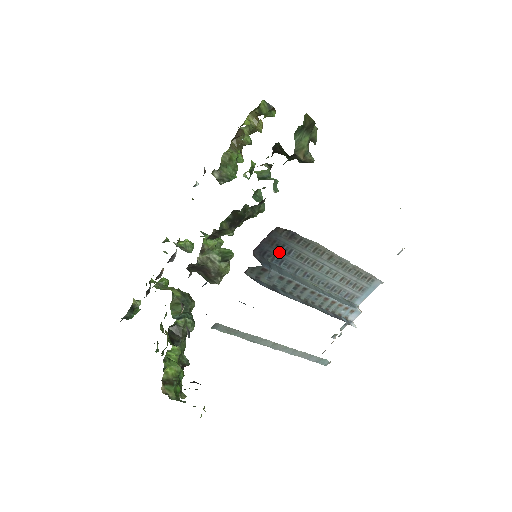
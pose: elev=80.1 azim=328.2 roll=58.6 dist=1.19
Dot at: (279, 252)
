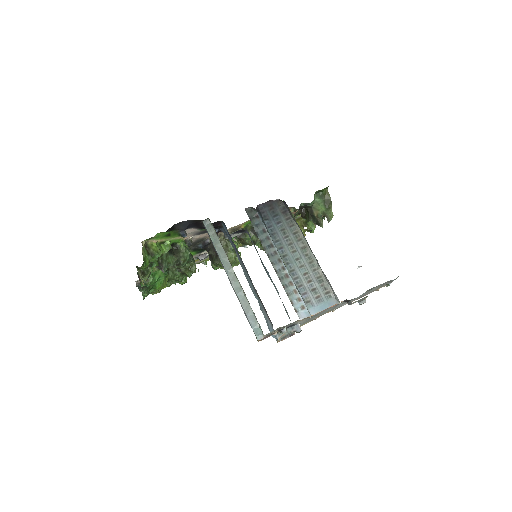
Dot at: (272, 218)
